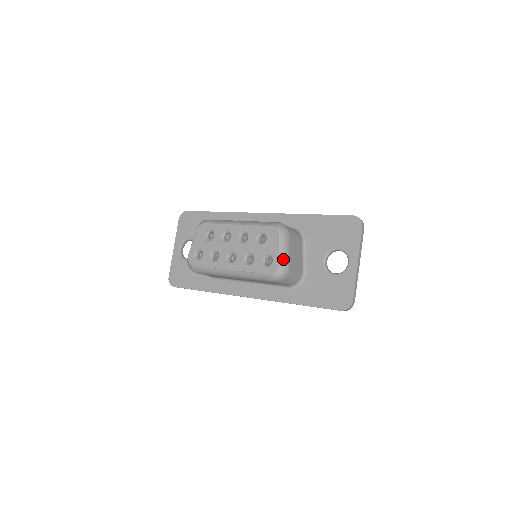
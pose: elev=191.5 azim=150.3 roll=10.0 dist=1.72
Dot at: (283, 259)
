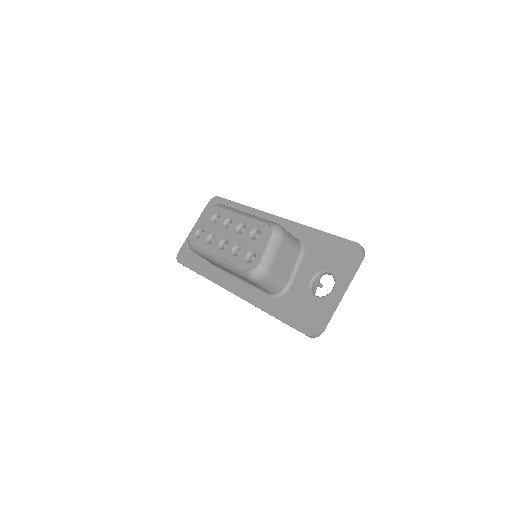
Dot at: (265, 260)
